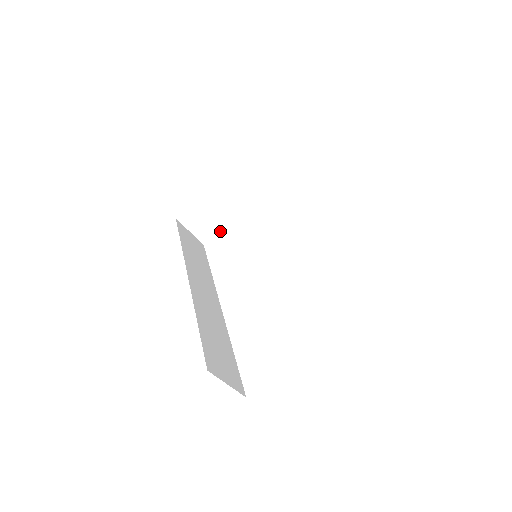
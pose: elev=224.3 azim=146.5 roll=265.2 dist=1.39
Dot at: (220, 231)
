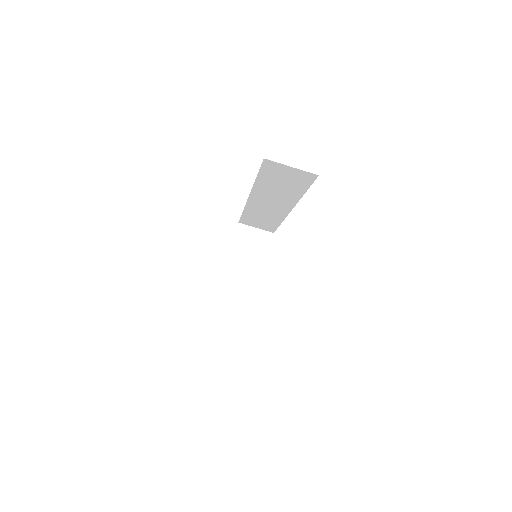
Dot at: (255, 301)
